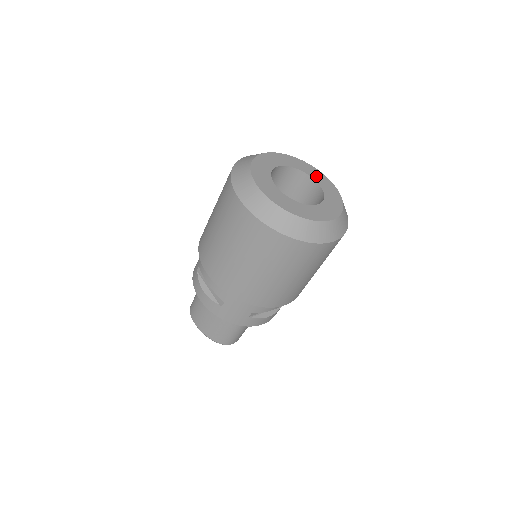
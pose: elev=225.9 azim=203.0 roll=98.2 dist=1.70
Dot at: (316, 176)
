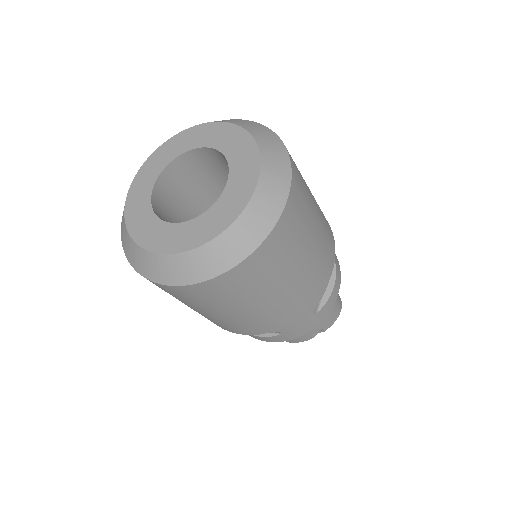
Dot at: (239, 175)
